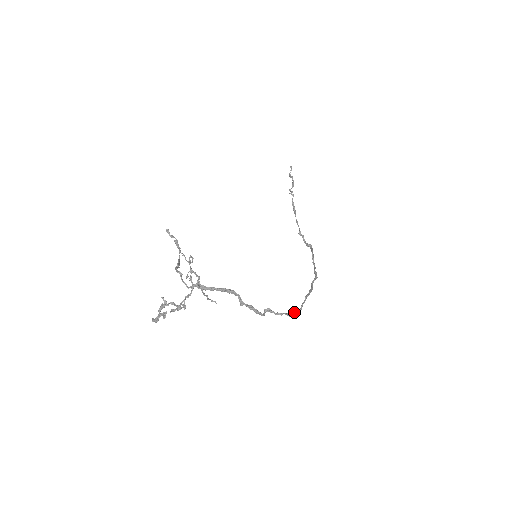
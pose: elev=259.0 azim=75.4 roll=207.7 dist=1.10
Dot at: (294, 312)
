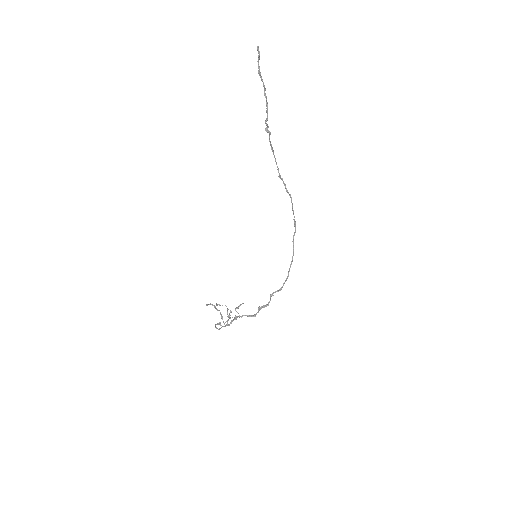
Dot at: occluded
